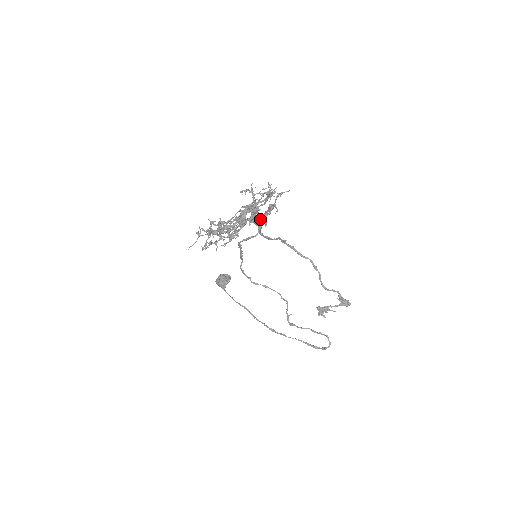
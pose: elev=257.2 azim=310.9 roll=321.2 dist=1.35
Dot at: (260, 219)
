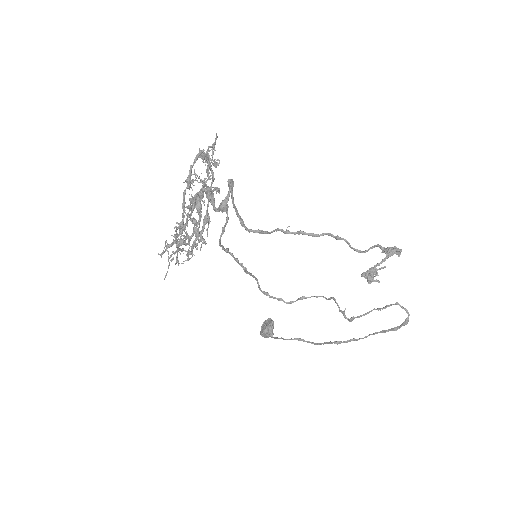
Dot at: (223, 201)
